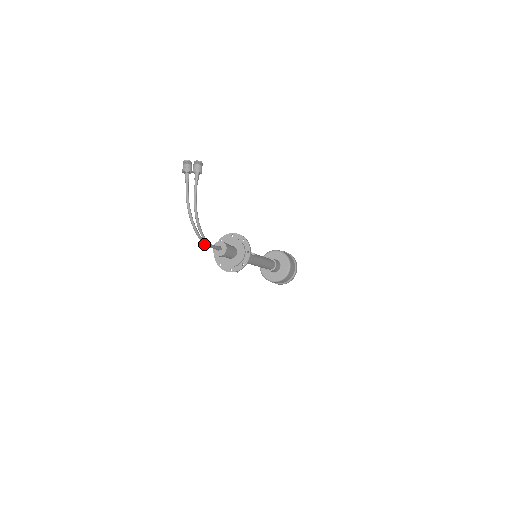
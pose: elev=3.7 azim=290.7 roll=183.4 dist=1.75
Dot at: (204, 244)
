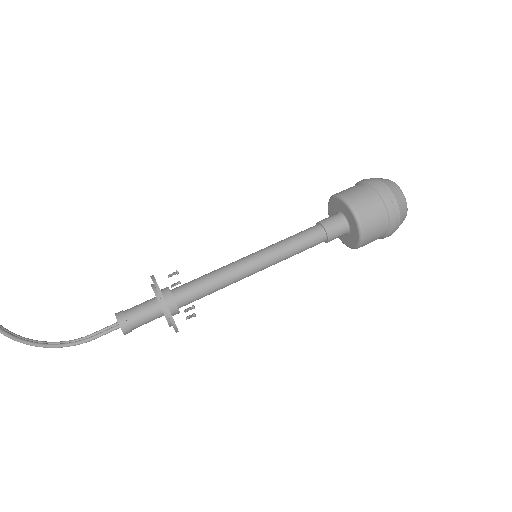
Dot at: (76, 342)
